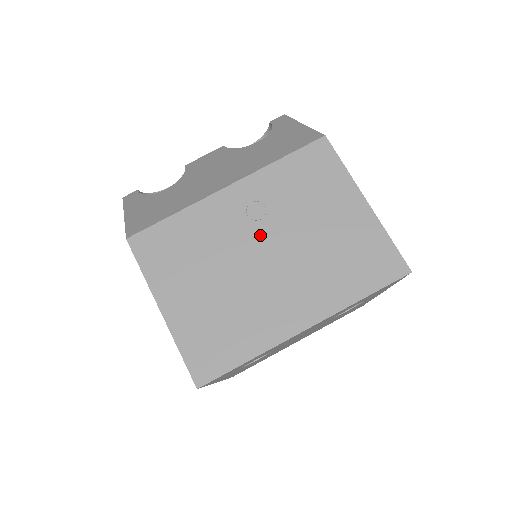
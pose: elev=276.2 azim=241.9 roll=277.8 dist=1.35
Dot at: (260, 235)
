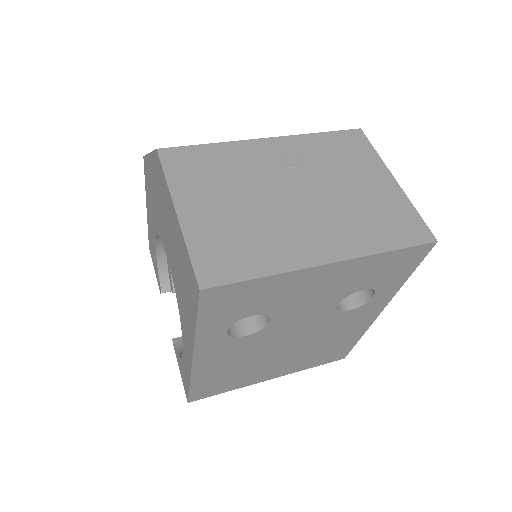
Dot at: (292, 179)
